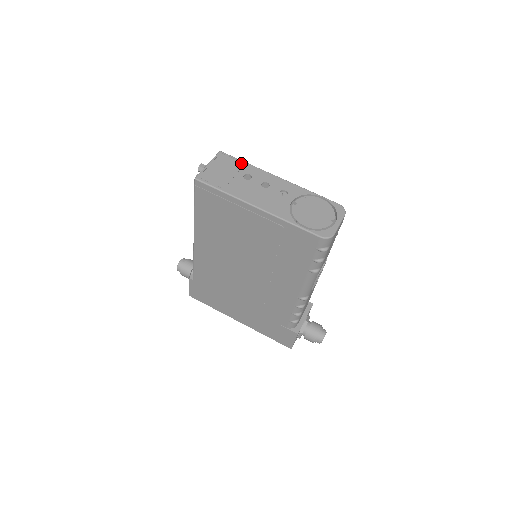
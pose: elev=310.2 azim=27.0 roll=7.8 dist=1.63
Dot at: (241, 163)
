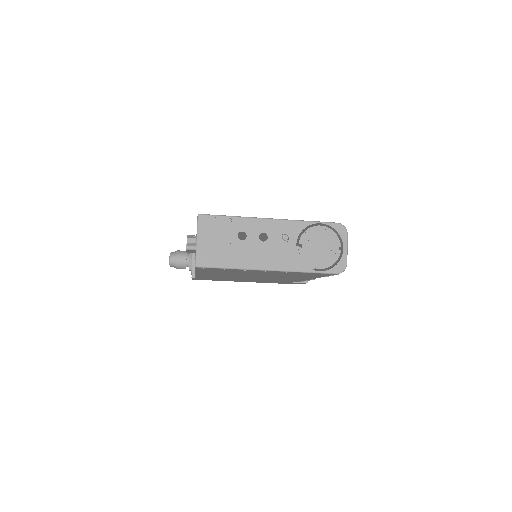
Dot at: (227, 220)
